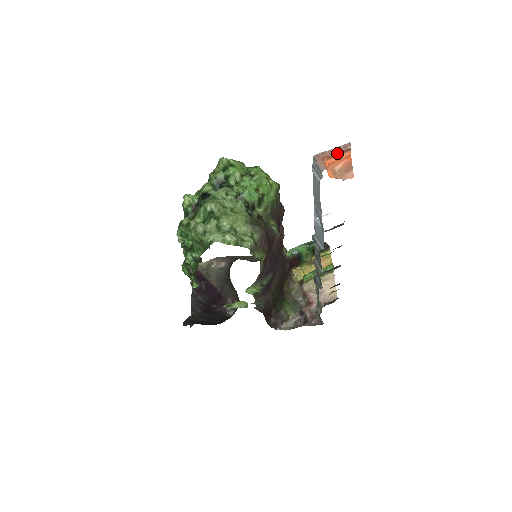
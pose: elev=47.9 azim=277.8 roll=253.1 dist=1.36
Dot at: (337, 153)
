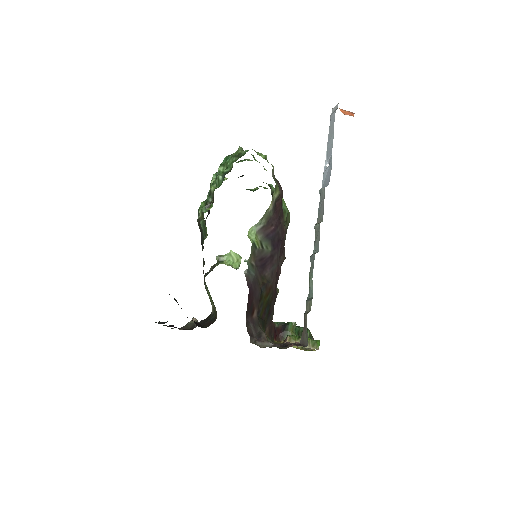
Dot at: (346, 111)
